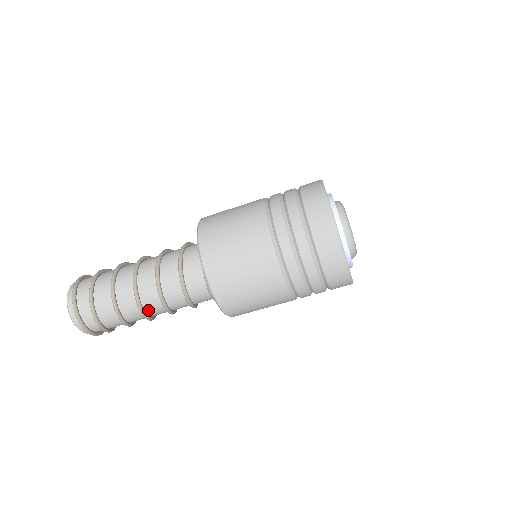
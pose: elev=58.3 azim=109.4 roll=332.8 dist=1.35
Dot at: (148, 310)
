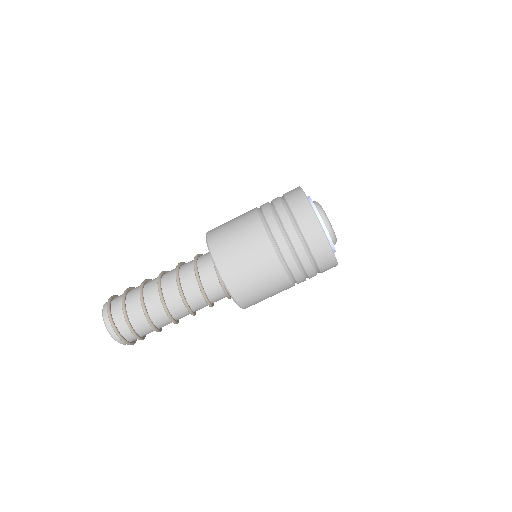
Dot at: (174, 315)
